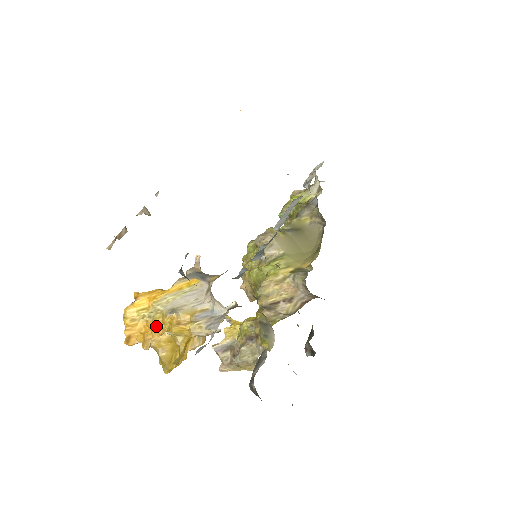
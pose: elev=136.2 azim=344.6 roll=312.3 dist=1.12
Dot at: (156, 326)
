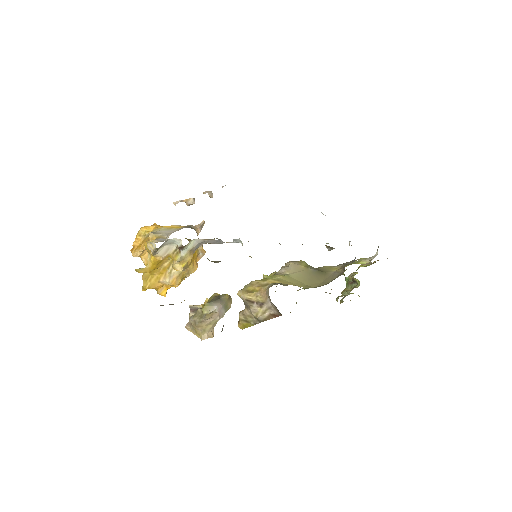
Dot at: (144, 242)
